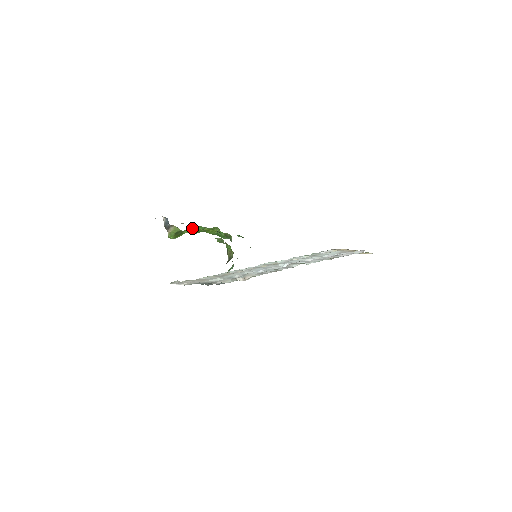
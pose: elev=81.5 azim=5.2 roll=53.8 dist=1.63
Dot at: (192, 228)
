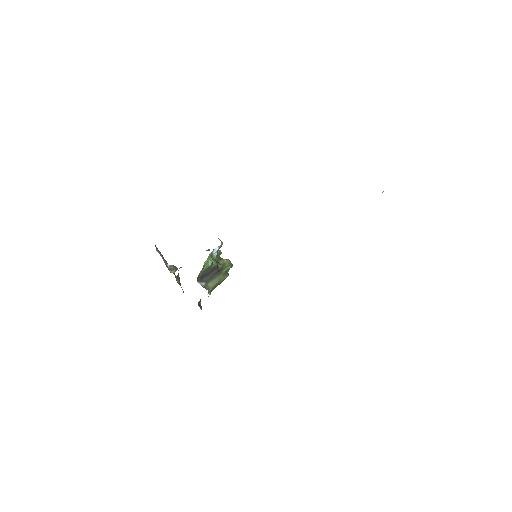
Dot at: occluded
